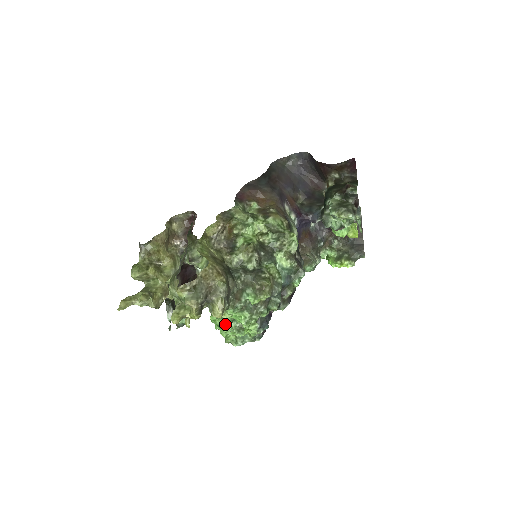
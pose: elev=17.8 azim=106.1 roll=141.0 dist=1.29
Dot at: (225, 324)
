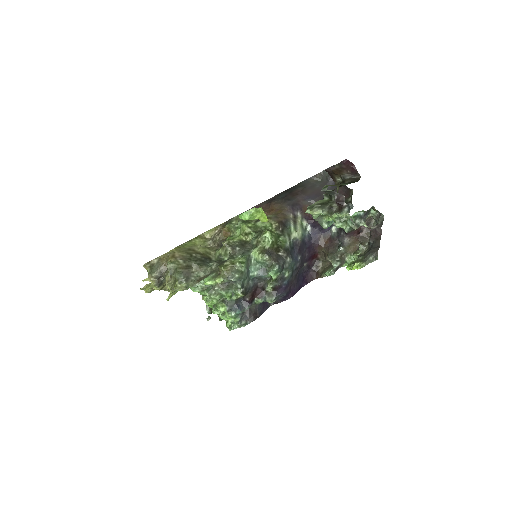
Dot at: (215, 308)
